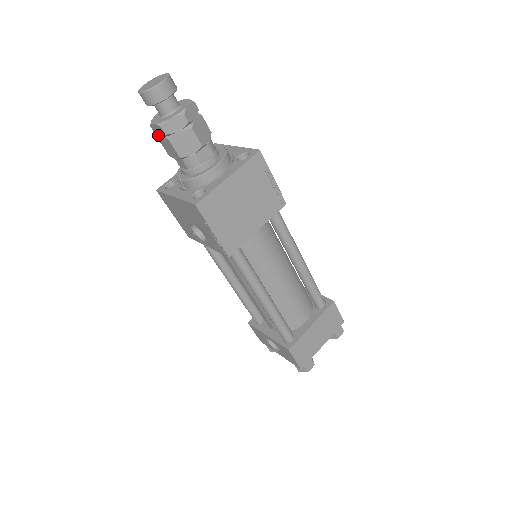
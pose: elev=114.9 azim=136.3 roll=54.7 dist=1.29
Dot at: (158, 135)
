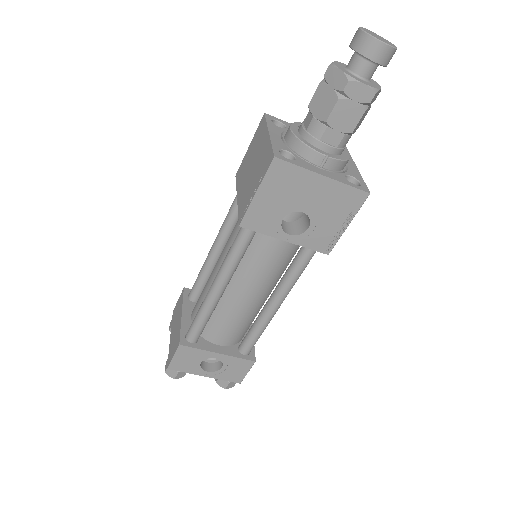
Dot at: (348, 96)
